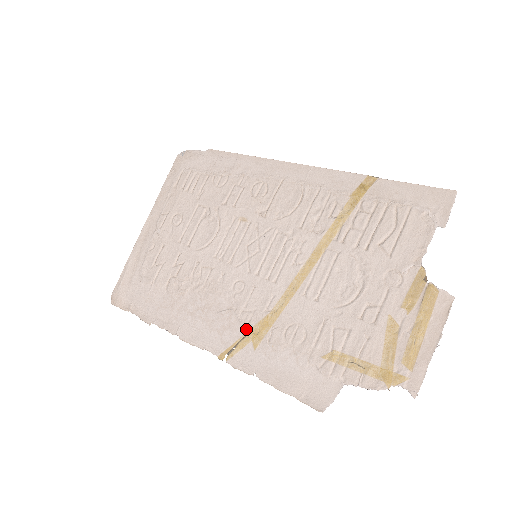
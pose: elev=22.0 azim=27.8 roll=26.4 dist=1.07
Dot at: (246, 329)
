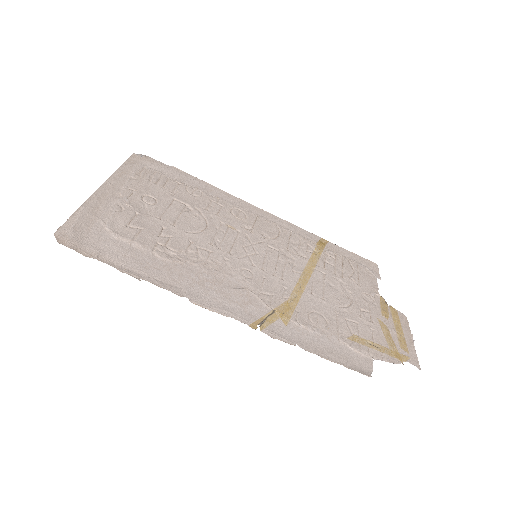
Dot at: (271, 307)
